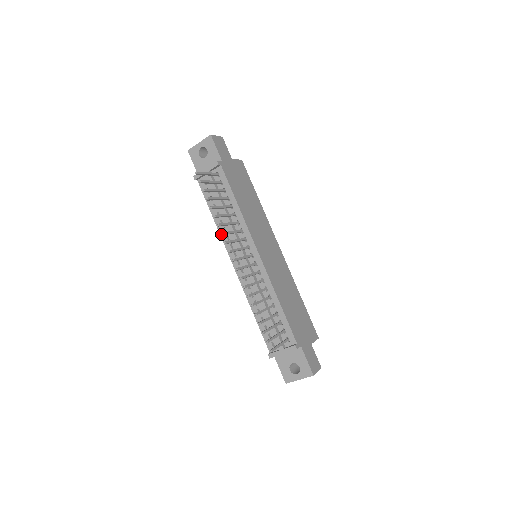
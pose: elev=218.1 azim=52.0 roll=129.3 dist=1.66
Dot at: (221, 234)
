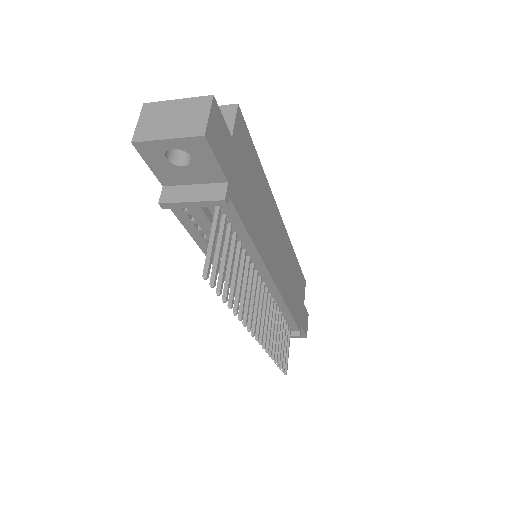
Dot at: (244, 326)
